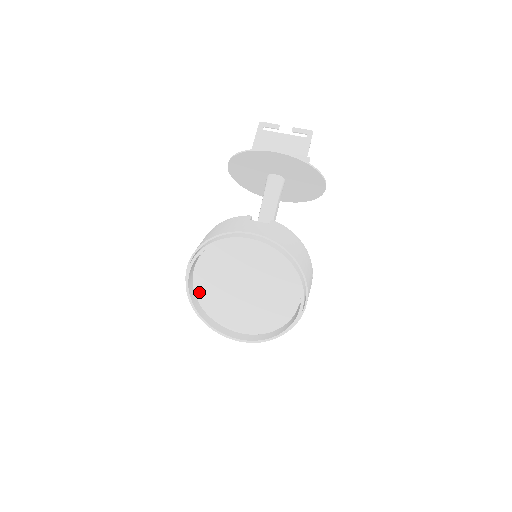
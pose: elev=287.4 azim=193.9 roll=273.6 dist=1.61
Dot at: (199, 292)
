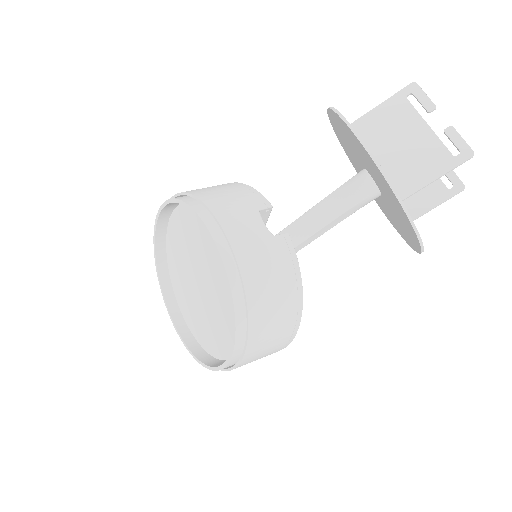
Dot at: (169, 240)
